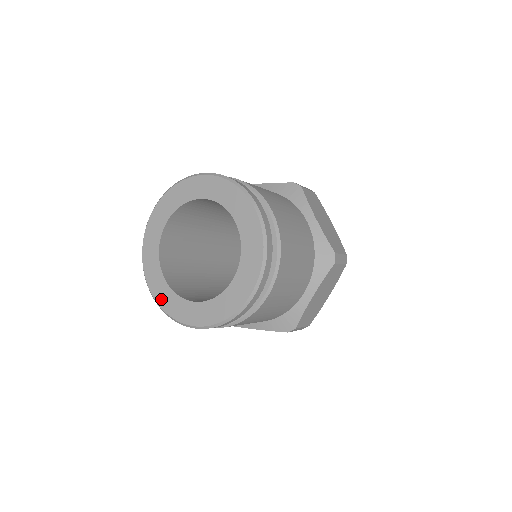
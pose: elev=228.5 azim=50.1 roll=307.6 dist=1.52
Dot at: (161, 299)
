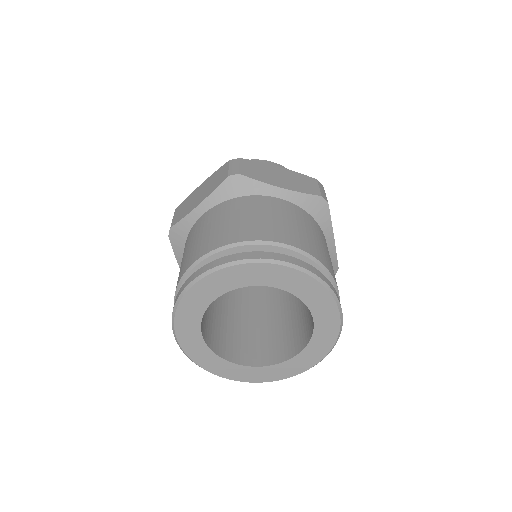
Dot at: (197, 357)
